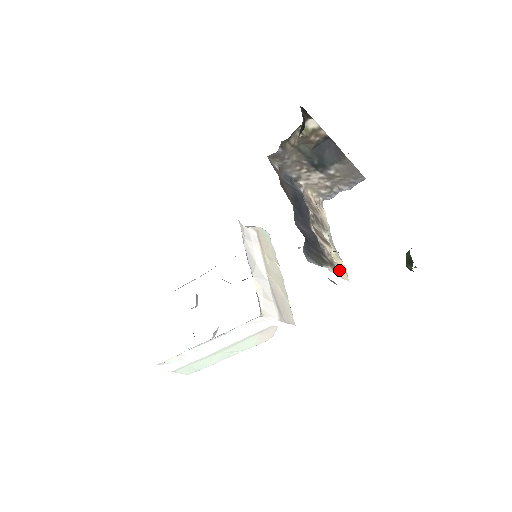
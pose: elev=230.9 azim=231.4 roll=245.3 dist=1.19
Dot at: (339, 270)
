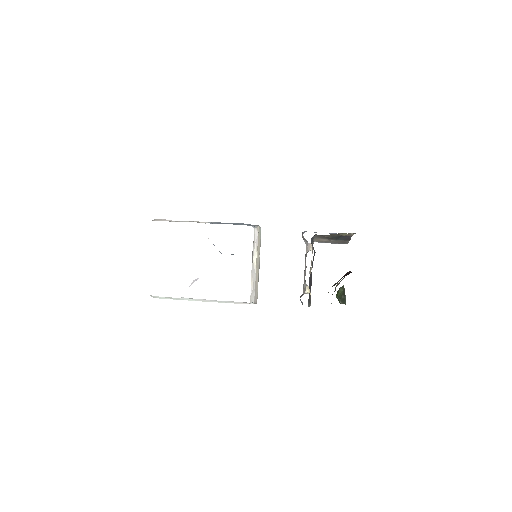
Dot at: occluded
